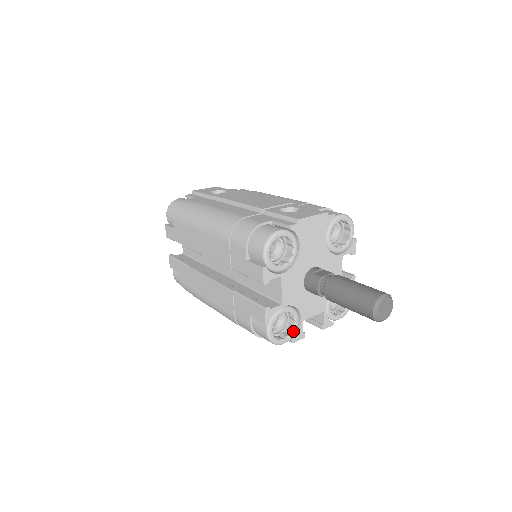
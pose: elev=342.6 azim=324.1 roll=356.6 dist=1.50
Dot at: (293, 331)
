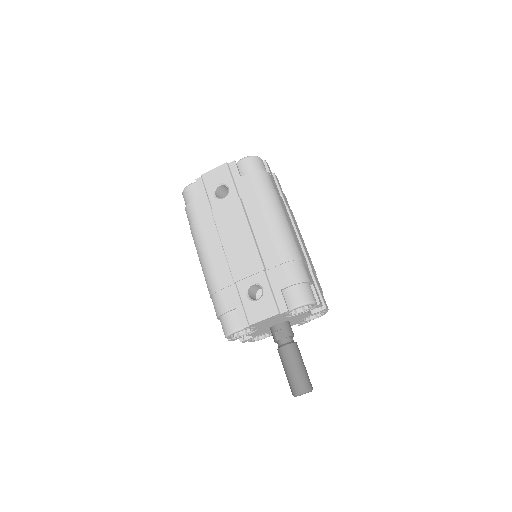
Dot at: (271, 335)
